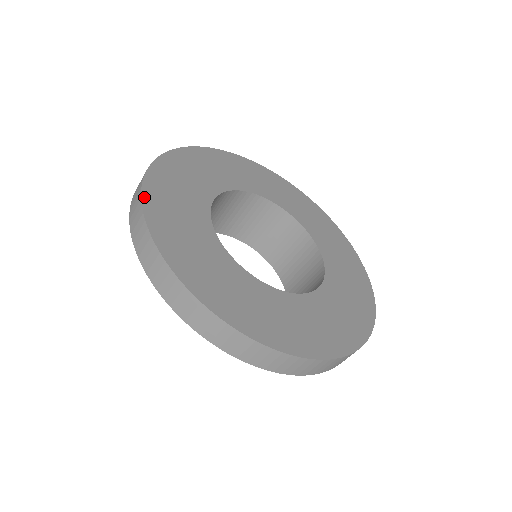
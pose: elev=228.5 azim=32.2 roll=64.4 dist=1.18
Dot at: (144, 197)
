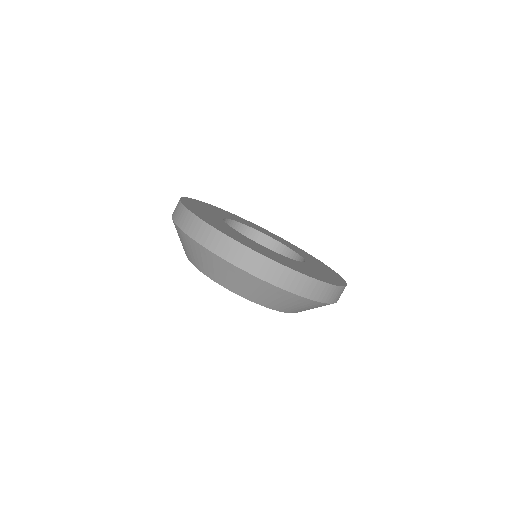
Dot at: (206, 203)
